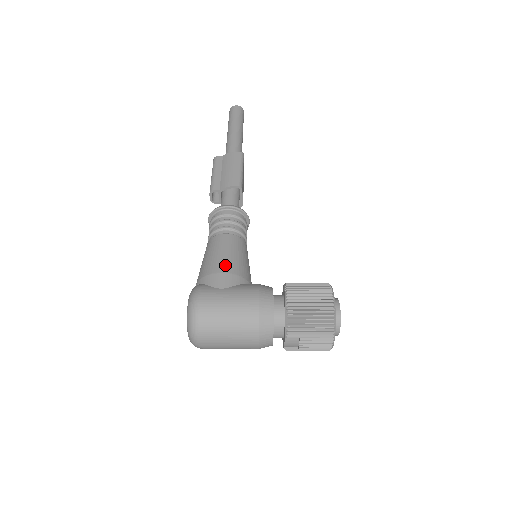
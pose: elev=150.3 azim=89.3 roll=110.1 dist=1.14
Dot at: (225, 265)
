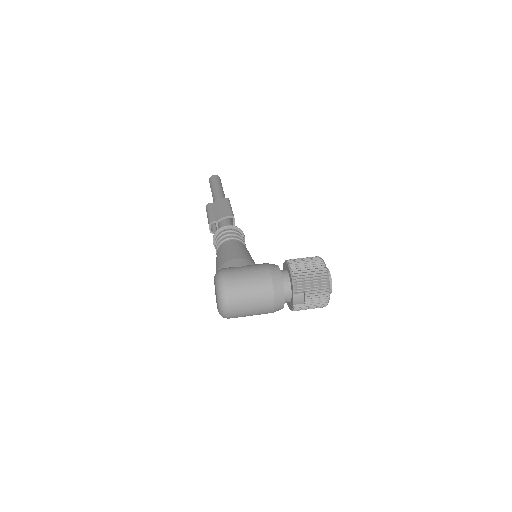
Dot at: (237, 255)
